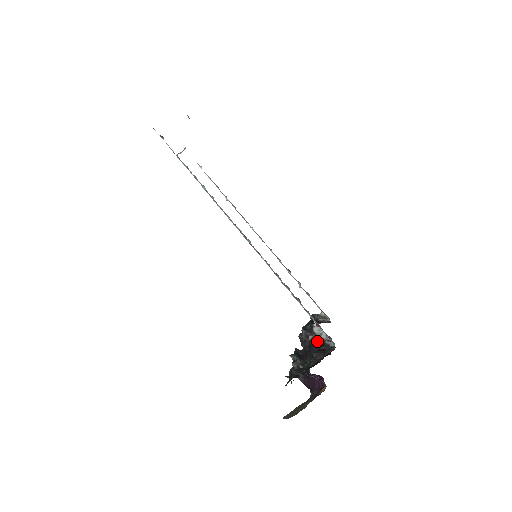
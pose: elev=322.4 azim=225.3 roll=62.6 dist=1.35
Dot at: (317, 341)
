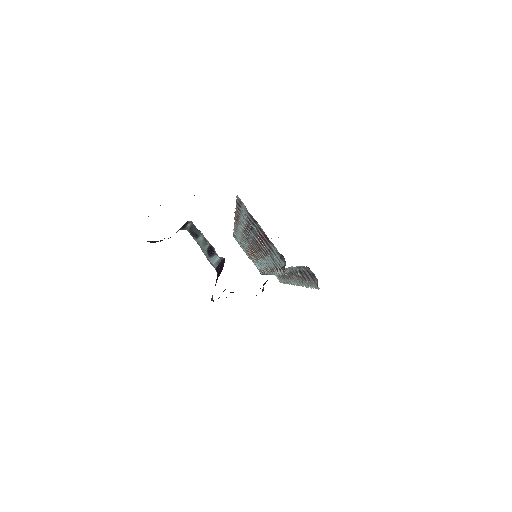
Dot at: occluded
